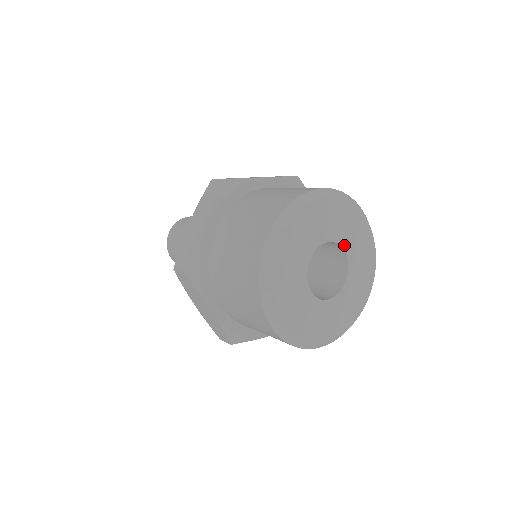
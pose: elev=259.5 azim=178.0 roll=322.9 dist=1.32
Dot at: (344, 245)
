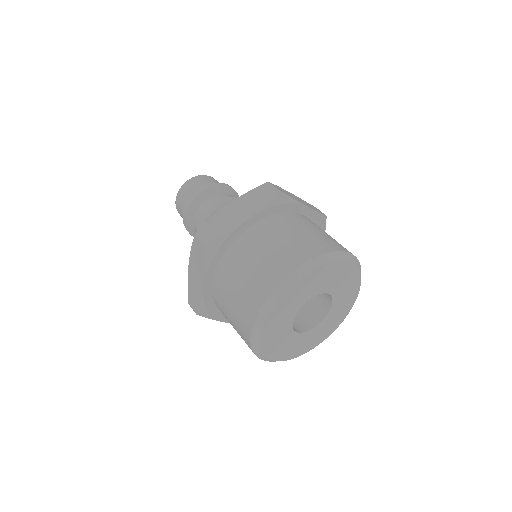
Dot at: (325, 291)
